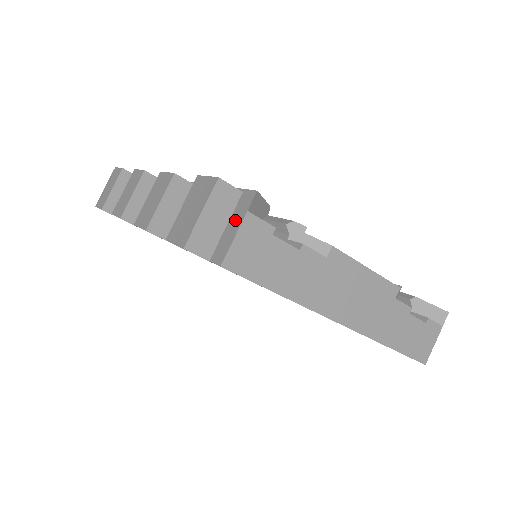
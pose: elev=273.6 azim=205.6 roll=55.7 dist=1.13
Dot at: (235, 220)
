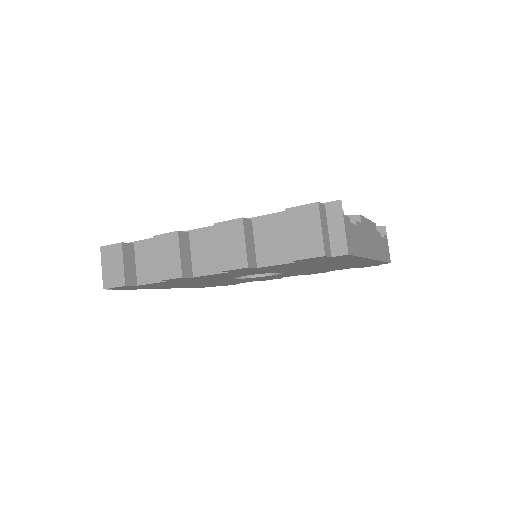
Dot at: (335, 224)
